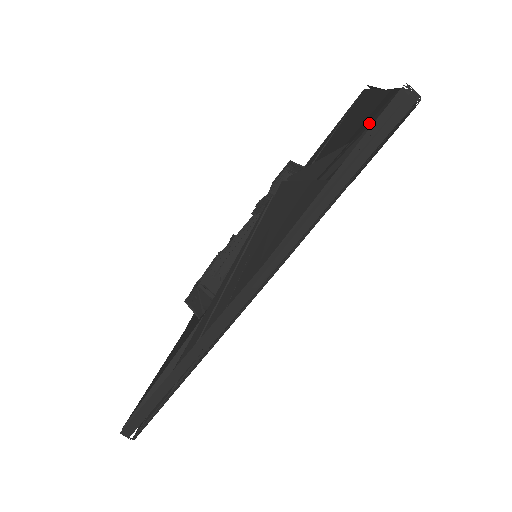
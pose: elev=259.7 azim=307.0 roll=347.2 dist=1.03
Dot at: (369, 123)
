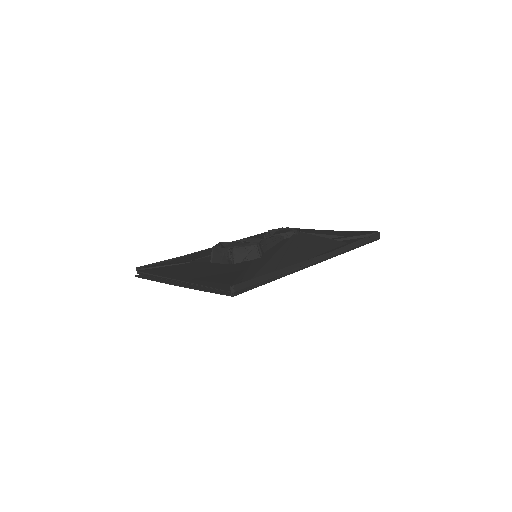
Dot at: (357, 235)
